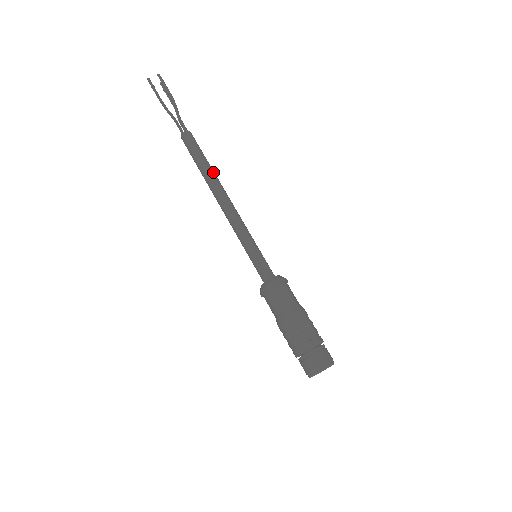
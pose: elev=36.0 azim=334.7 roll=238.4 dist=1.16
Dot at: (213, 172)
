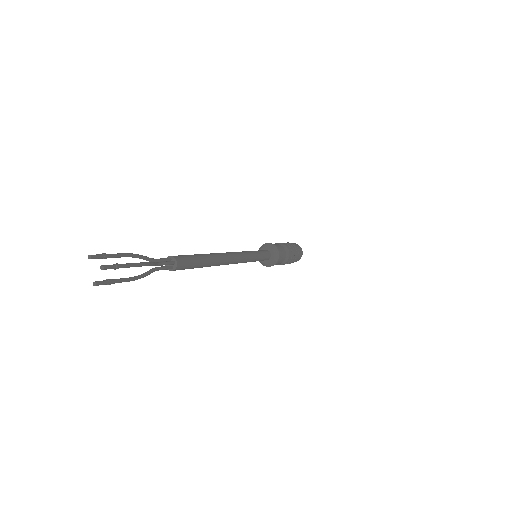
Dot at: (214, 259)
